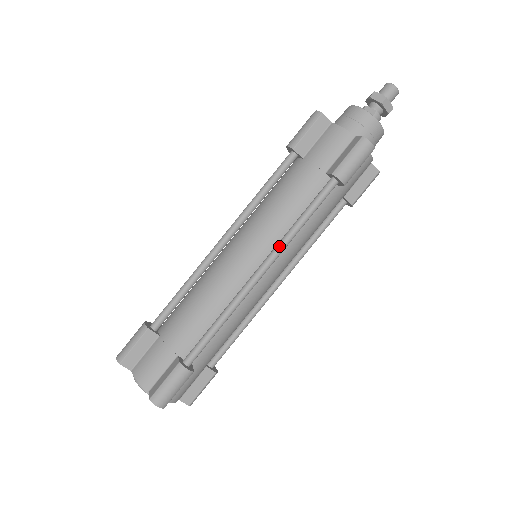
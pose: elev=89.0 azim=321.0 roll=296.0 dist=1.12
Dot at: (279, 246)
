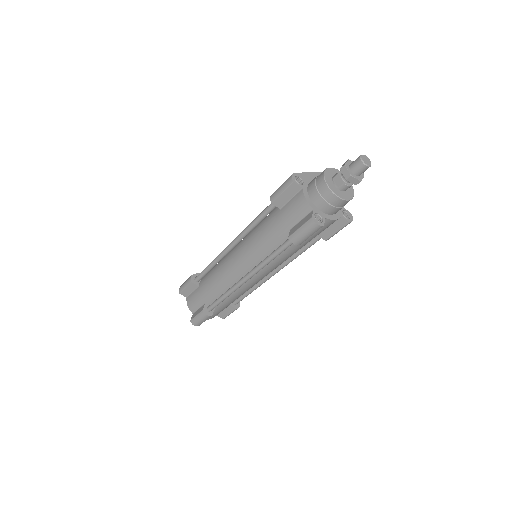
Dot at: (256, 269)
